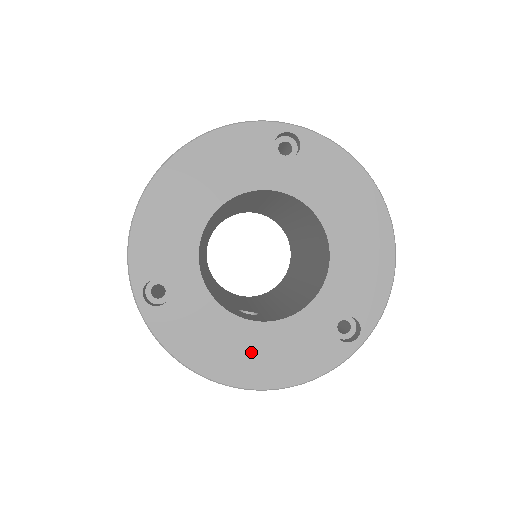
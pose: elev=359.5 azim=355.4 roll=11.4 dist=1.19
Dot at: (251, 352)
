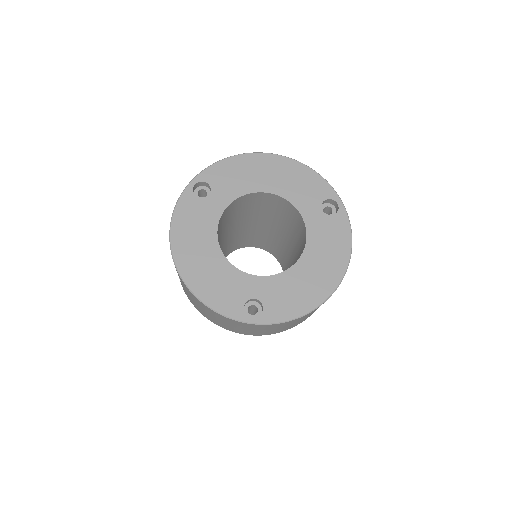
Dot at: (202, 260)
